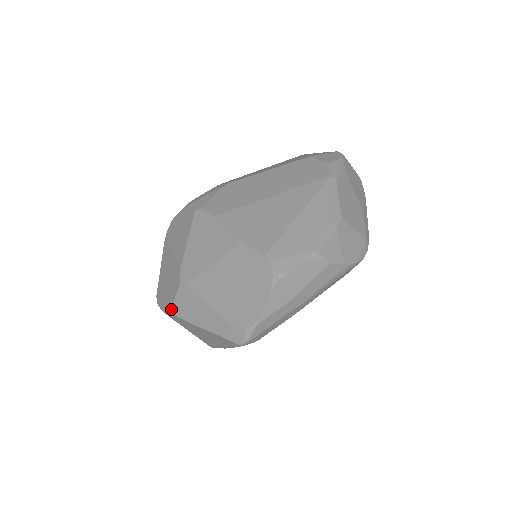
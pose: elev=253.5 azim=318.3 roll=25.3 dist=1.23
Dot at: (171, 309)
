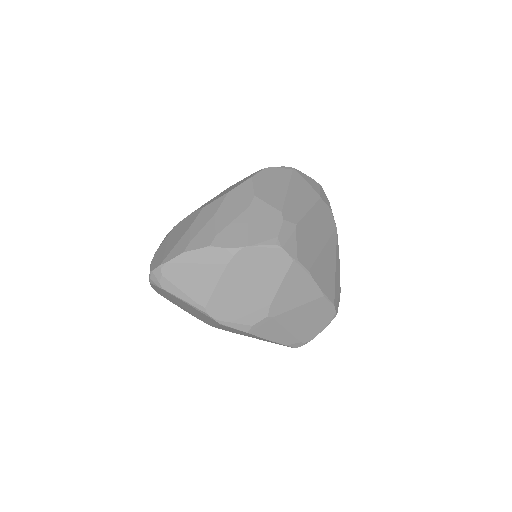
Dot at: (245, 329)
